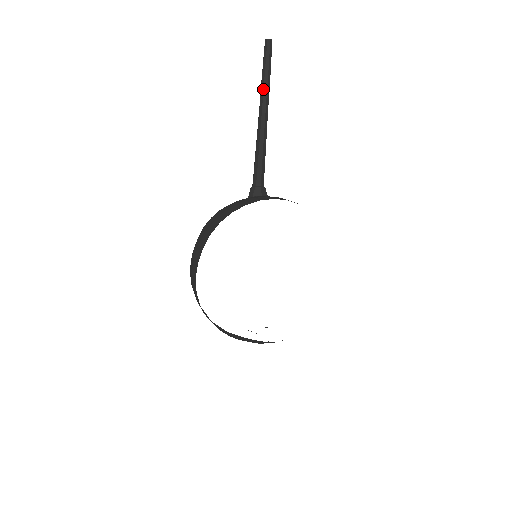
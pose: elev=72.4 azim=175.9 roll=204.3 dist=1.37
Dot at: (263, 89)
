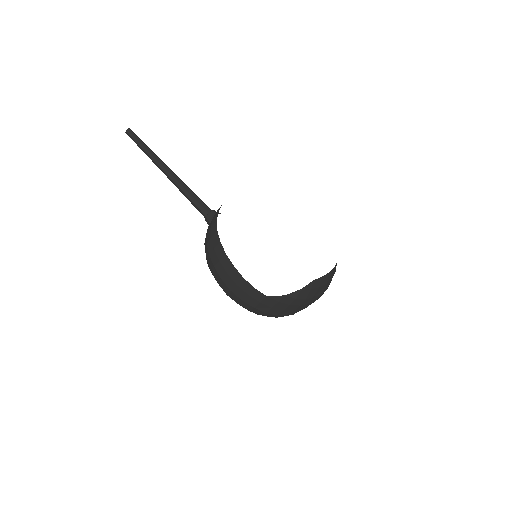
Dot at: (153, 156)
